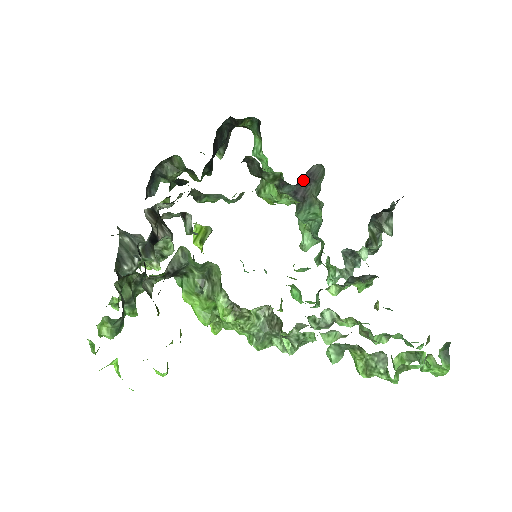
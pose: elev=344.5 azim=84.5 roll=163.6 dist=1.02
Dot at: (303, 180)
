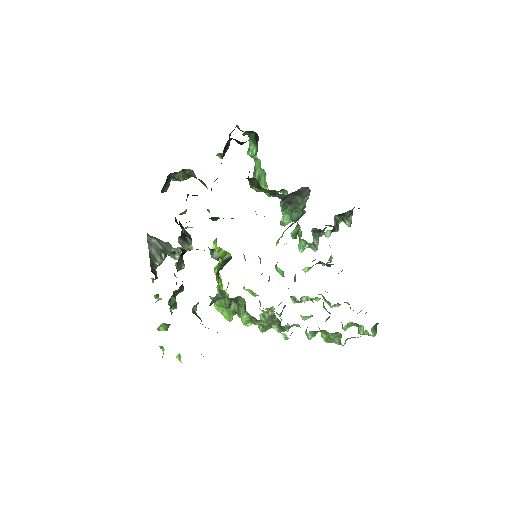
Dot at: occluded
